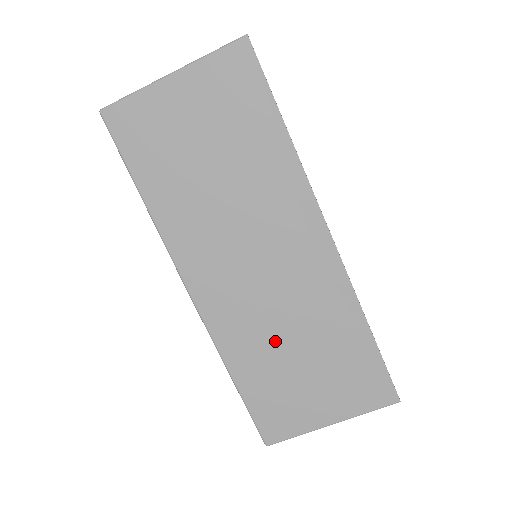
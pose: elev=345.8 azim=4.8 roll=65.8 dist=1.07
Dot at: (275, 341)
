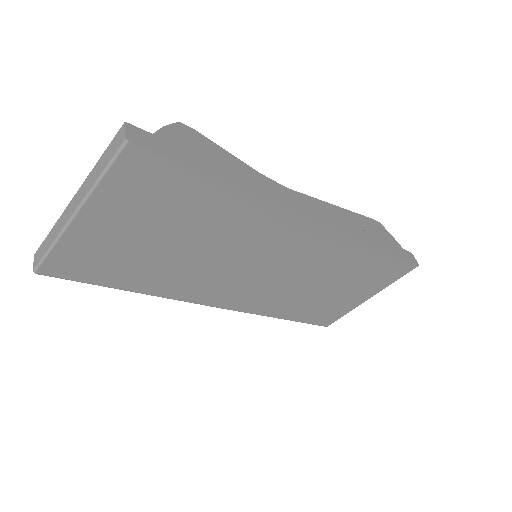
Dot at: (305, 291)
